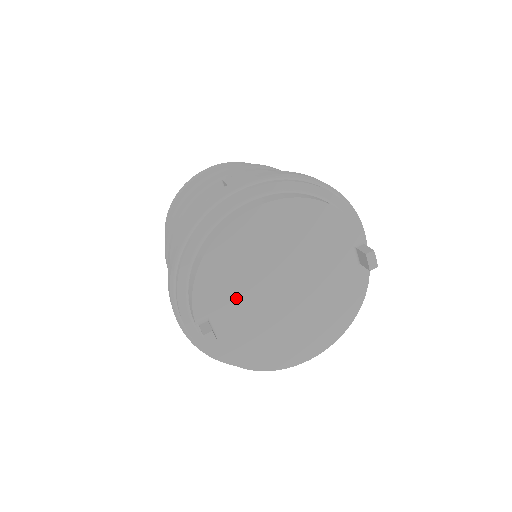
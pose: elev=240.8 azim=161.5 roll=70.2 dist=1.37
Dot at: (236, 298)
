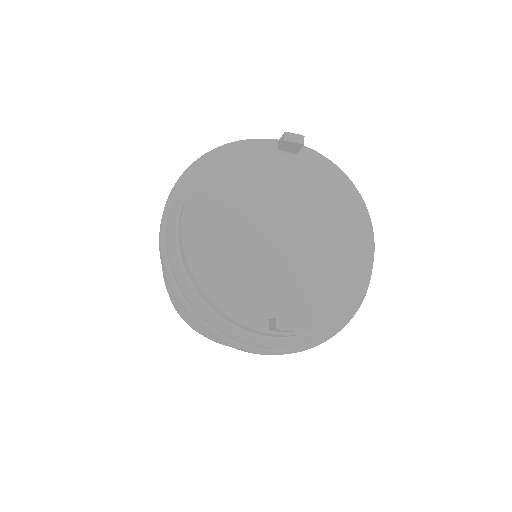
Dot at: (262, 282)
